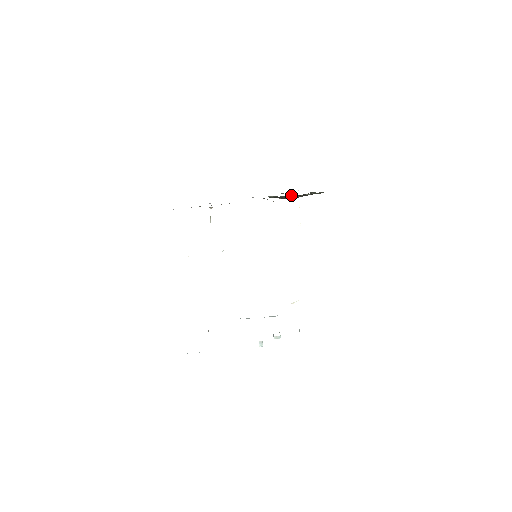
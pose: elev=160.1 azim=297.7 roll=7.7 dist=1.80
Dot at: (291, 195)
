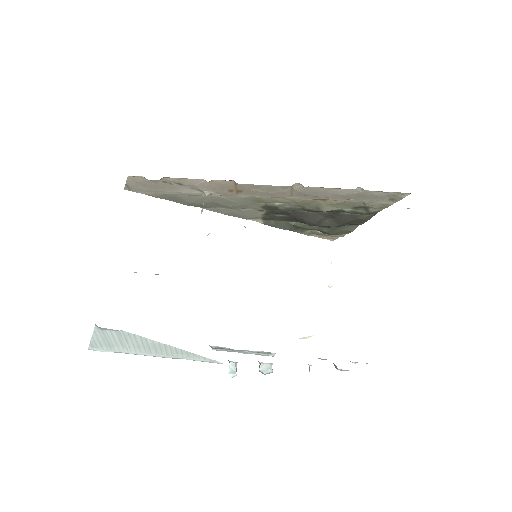
Dot at: (321, 212)
